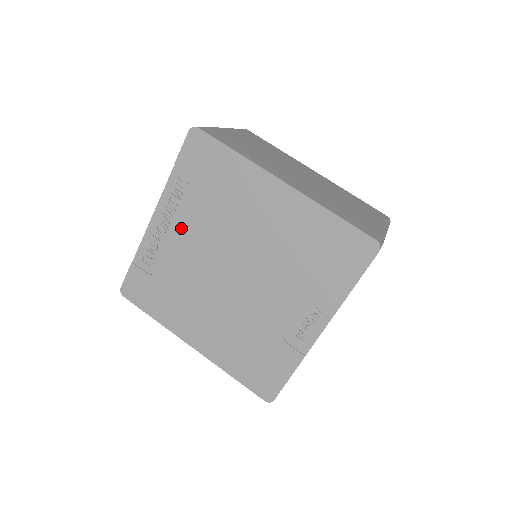
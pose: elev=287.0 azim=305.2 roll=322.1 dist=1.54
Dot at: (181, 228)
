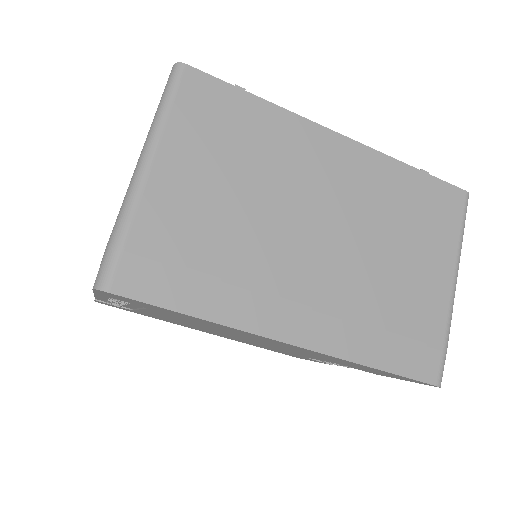
Dot at: (145, 311)
